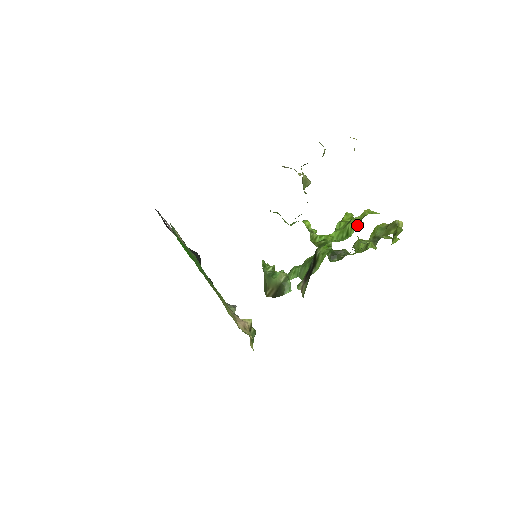
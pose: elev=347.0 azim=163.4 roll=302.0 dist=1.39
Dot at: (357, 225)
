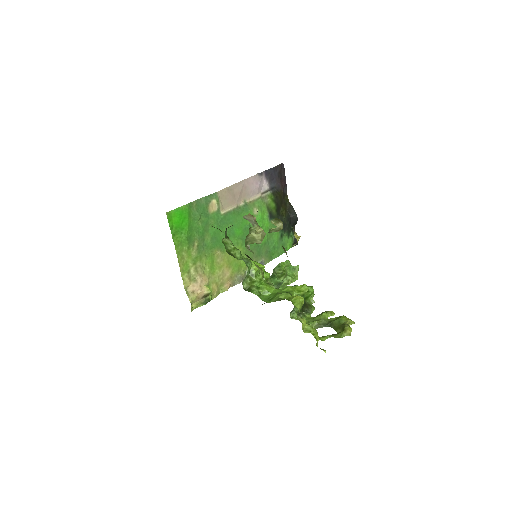
Dot at: (277, 300)
